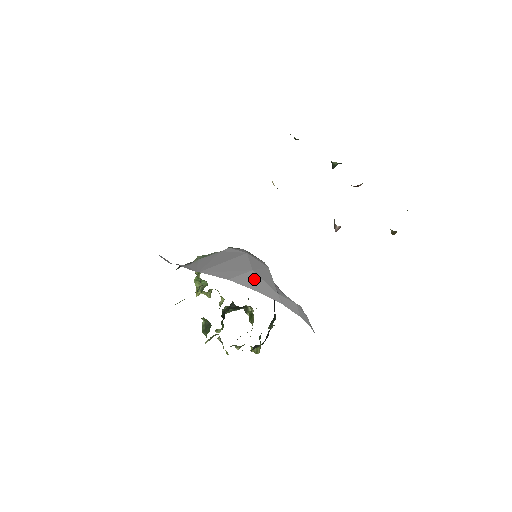
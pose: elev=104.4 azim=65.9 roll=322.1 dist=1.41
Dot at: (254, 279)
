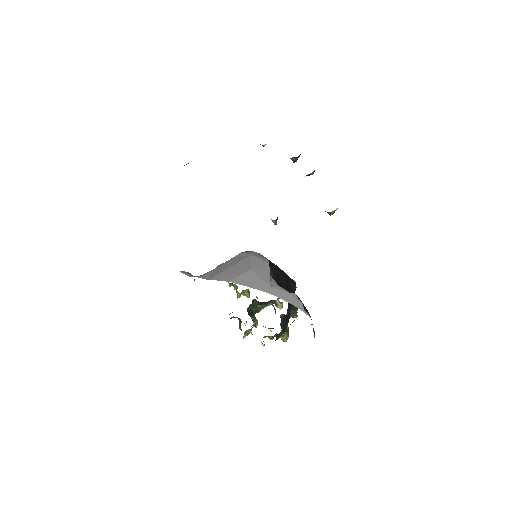
Dot at: (251, 277)
